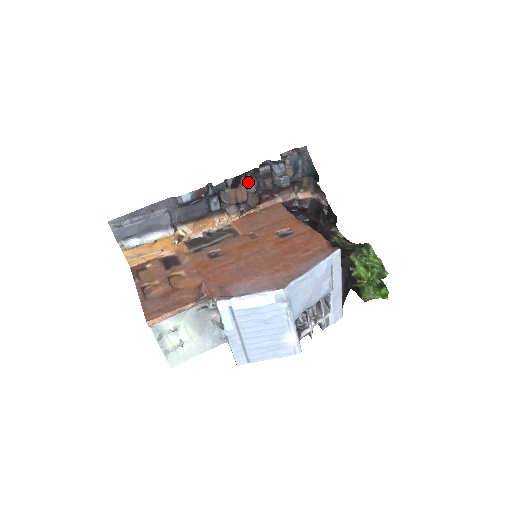
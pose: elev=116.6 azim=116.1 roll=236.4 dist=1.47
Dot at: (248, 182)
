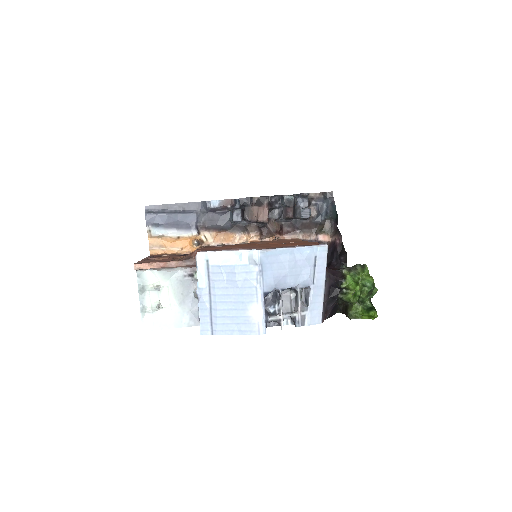
Dot at: (272, 207)
